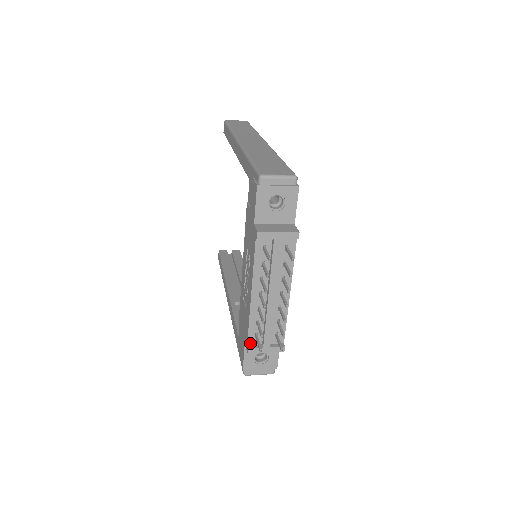
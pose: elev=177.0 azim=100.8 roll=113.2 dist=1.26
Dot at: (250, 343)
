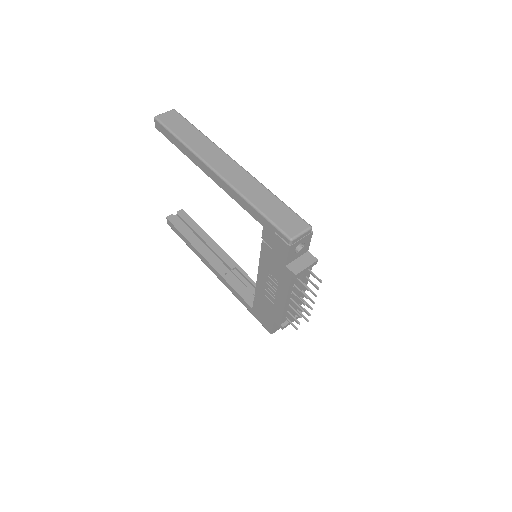
Dot at: (282, 323)
